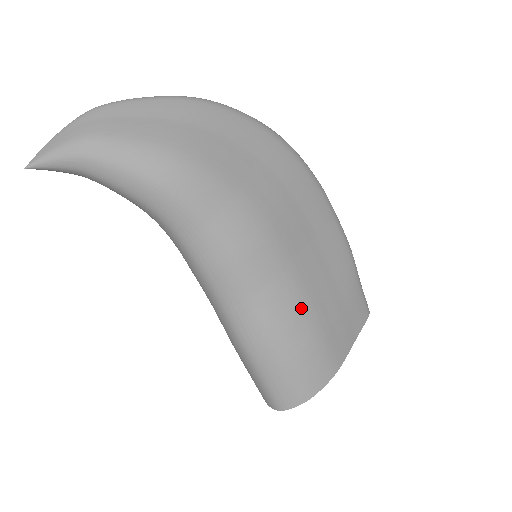
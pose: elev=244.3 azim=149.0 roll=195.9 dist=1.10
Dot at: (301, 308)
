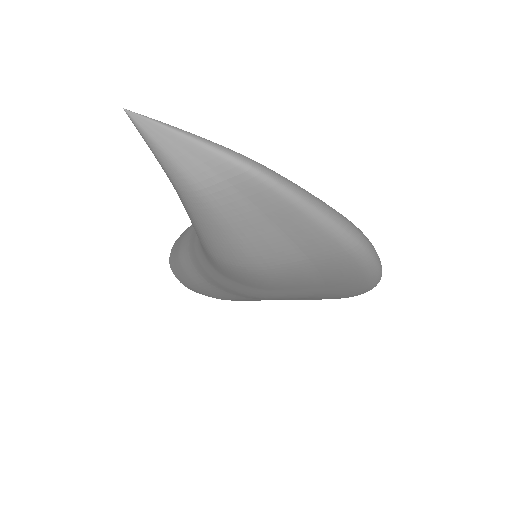
Dot at: (230, 298)
